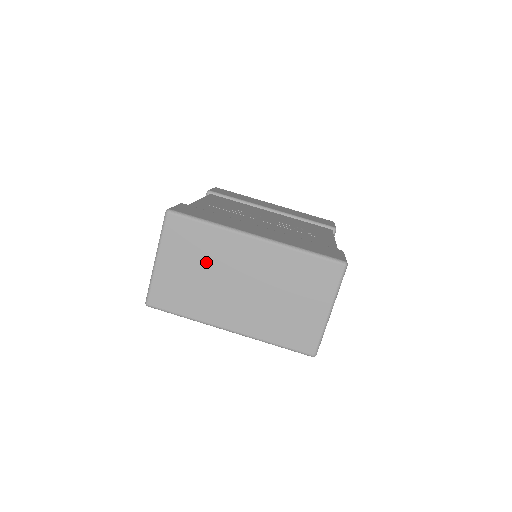
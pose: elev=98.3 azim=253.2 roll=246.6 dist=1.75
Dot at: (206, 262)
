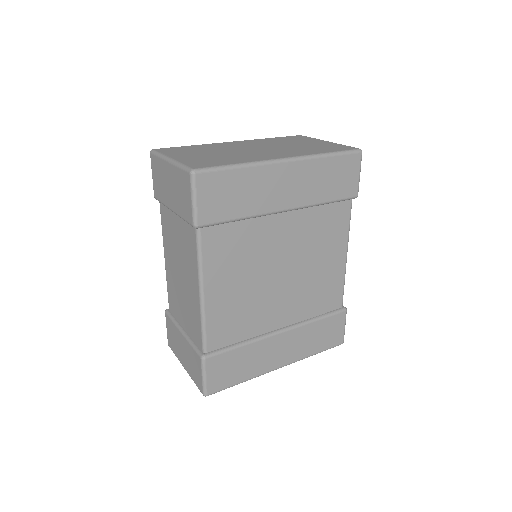
Dot at: (214, 151)
